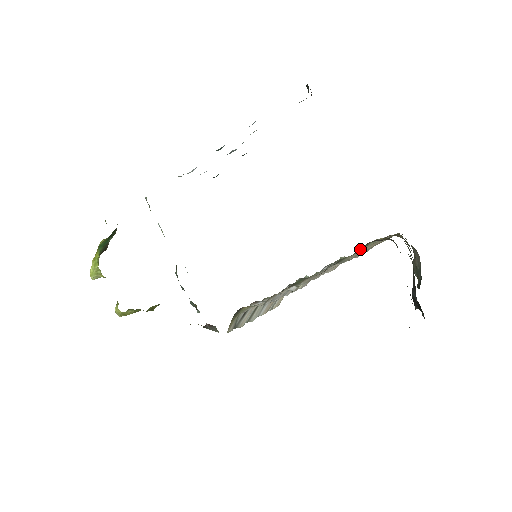
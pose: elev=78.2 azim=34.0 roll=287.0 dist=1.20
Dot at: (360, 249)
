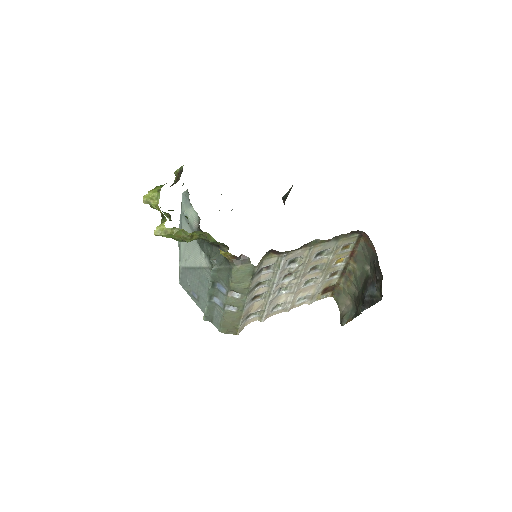
Dot at: (350, 234)
